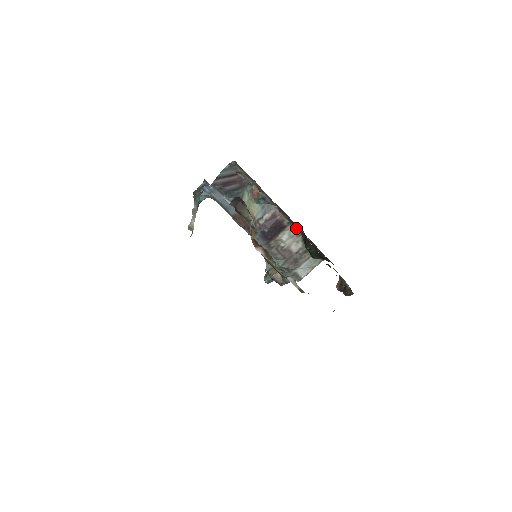
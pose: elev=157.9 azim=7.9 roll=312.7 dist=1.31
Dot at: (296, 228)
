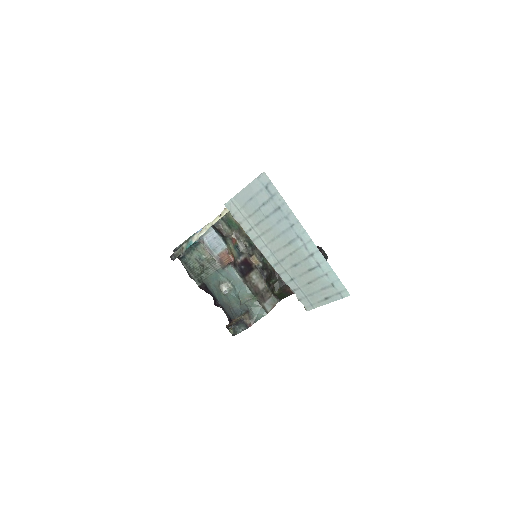
Dot at: (260, 272)
